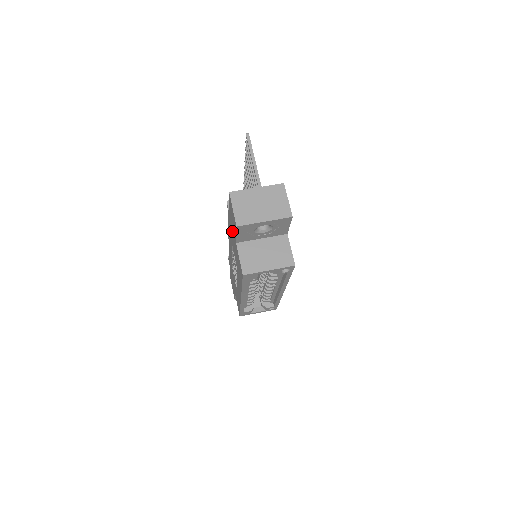
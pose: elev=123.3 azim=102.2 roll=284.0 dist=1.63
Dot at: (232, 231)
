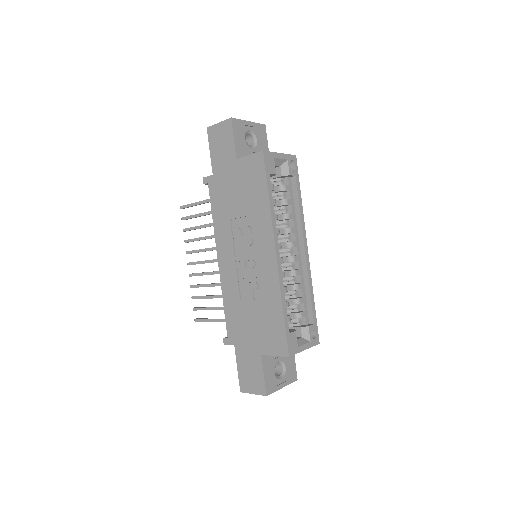
Dot at: (224, 177)
